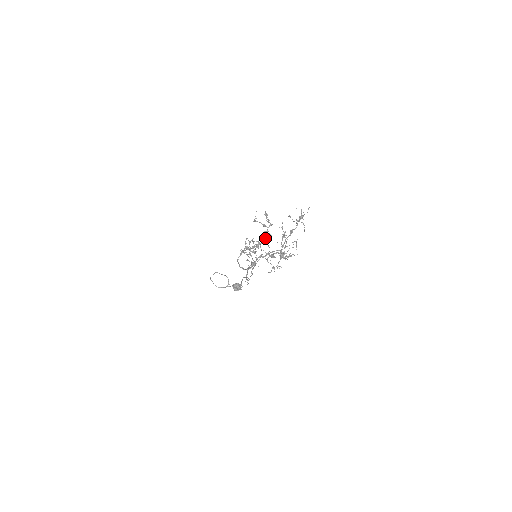
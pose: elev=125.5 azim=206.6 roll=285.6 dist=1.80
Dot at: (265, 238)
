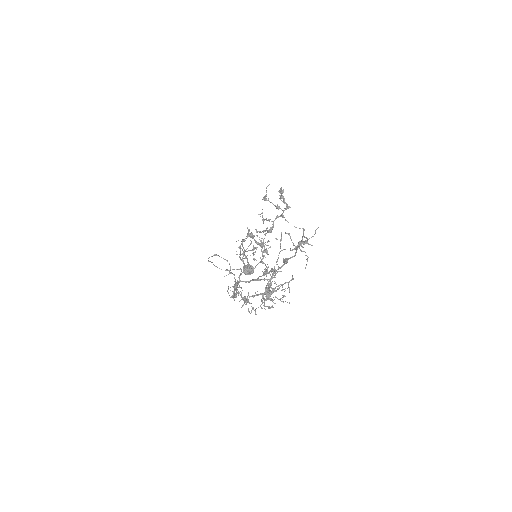
Dot at: (262, 242)
